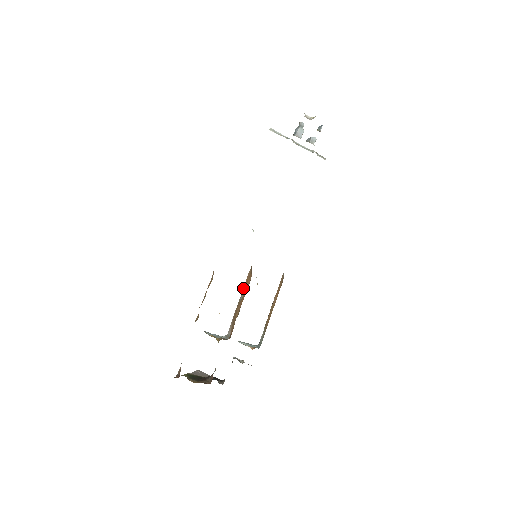
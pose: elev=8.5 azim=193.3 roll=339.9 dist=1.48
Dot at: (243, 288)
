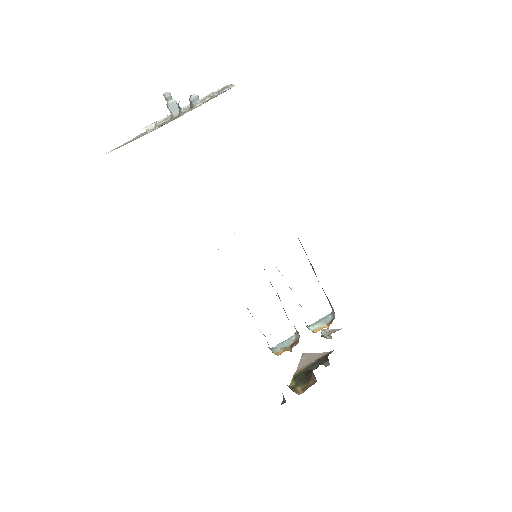
Dot at: occluded
